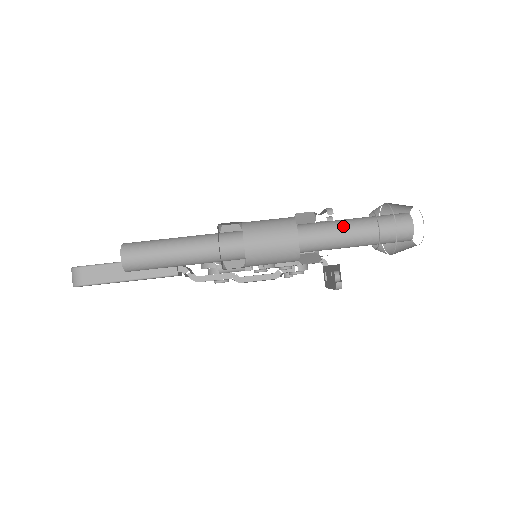
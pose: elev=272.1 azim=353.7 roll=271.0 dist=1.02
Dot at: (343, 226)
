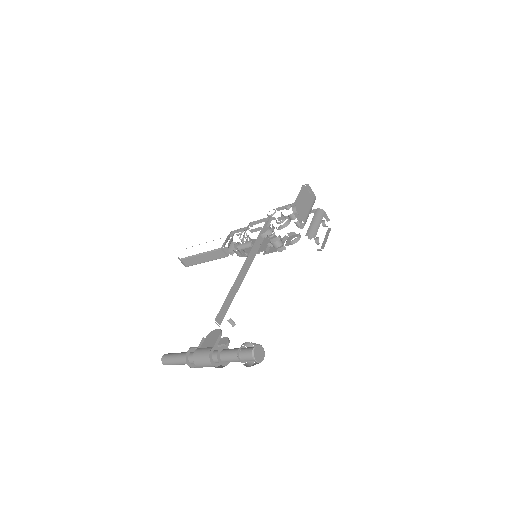
Dot at: (228, 358)
